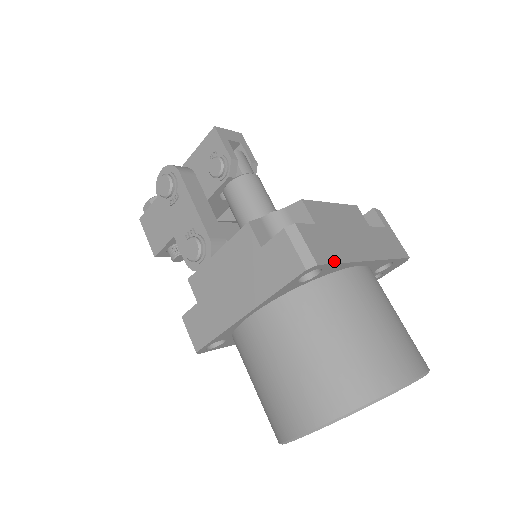
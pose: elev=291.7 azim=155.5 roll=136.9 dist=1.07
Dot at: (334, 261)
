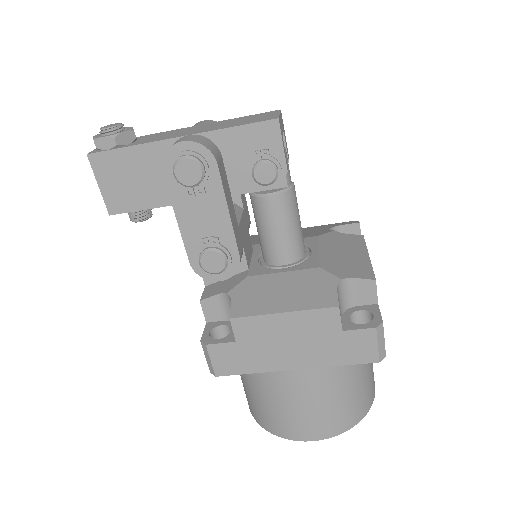
Dot at: occluded
